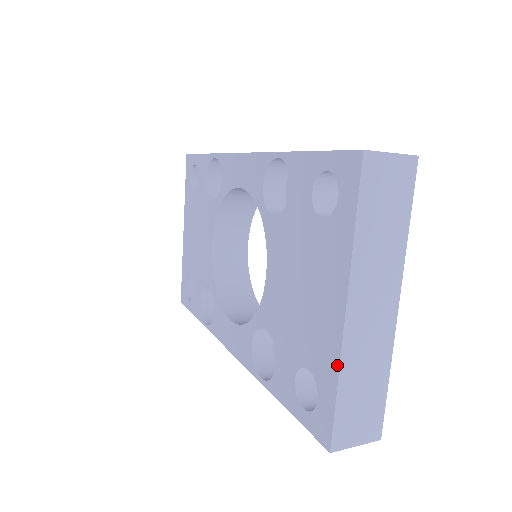
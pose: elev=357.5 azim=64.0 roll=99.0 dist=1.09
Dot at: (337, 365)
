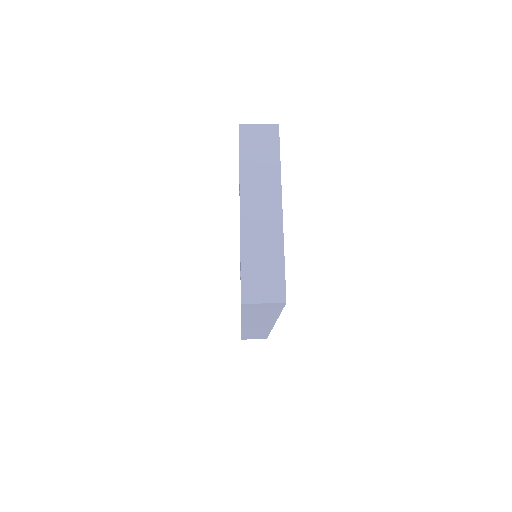
Dot at: (240, 243)
